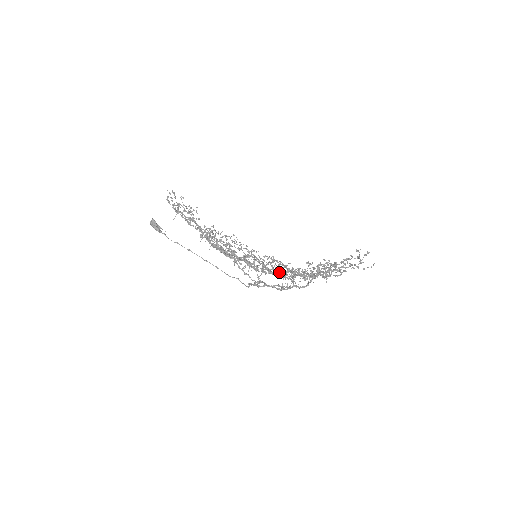
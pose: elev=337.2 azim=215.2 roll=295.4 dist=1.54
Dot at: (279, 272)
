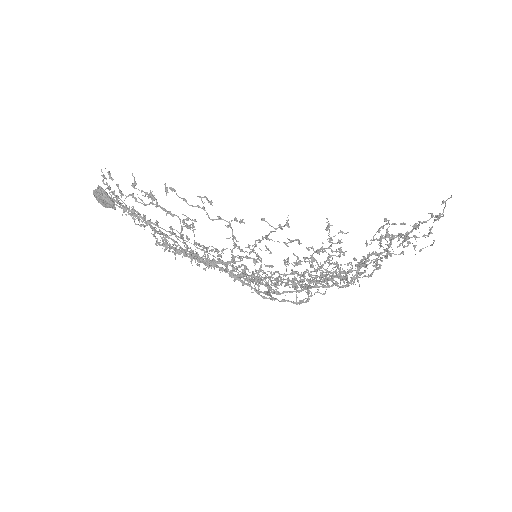
Dot at: (310, 264)
